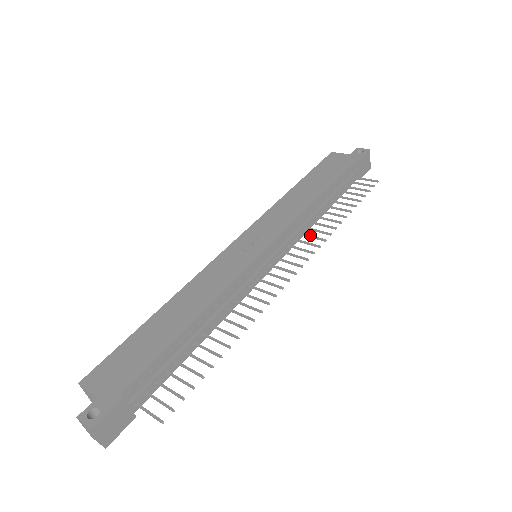
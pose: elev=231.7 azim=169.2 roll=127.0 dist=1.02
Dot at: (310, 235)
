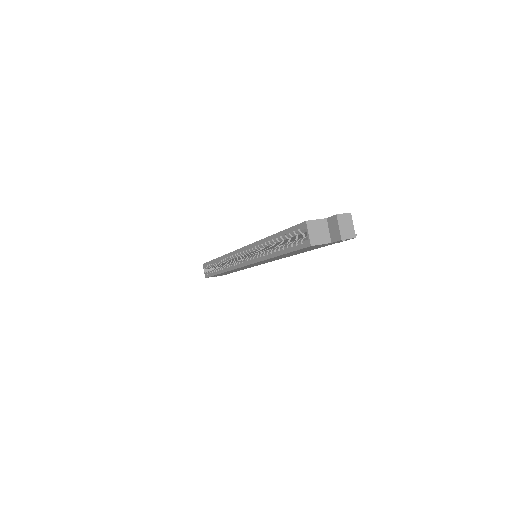
Dot at: occluded
